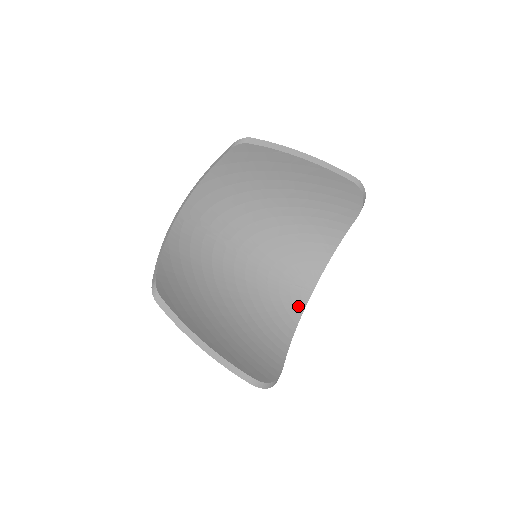
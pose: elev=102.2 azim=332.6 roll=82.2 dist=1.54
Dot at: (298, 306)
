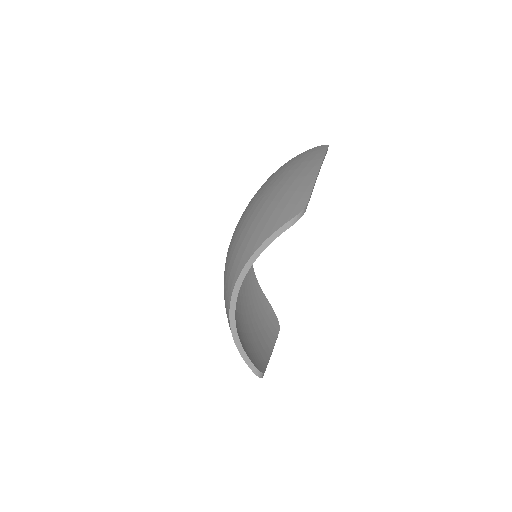
Dot at: occluded
